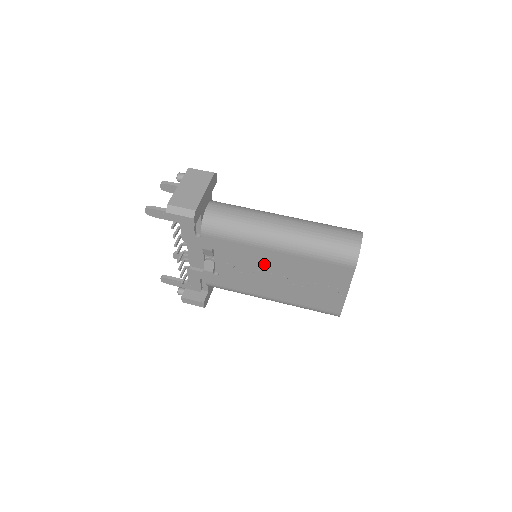
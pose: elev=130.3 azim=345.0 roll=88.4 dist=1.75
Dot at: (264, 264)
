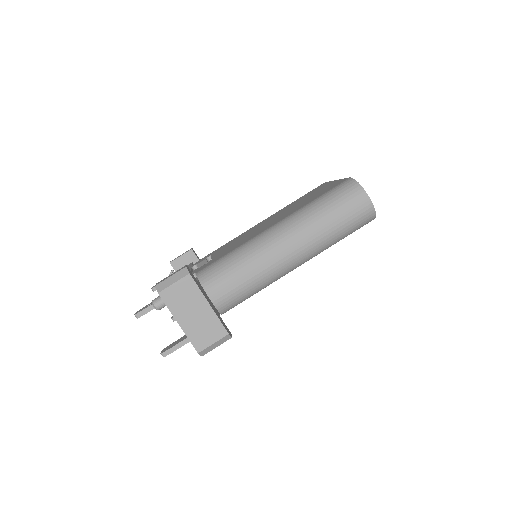
Dot at: occluded
